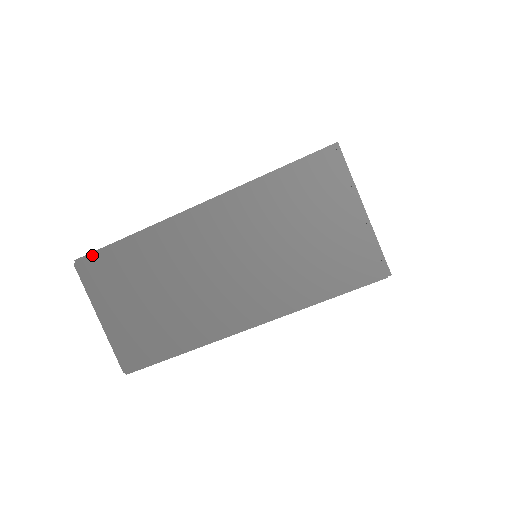
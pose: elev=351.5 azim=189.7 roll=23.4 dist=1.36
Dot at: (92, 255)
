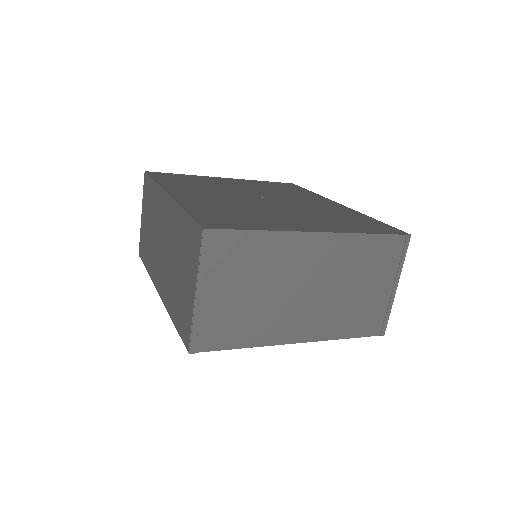
Dot at: (147, 176)
